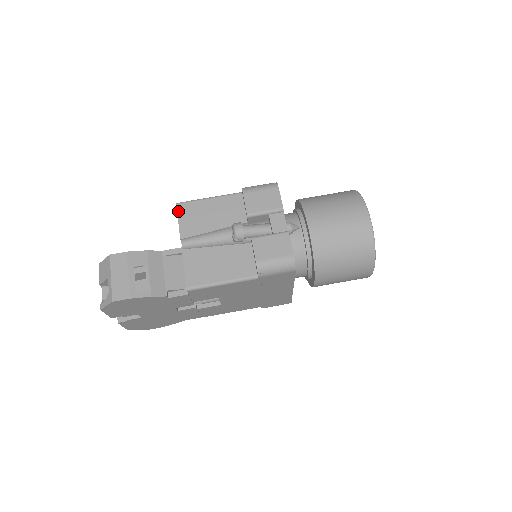
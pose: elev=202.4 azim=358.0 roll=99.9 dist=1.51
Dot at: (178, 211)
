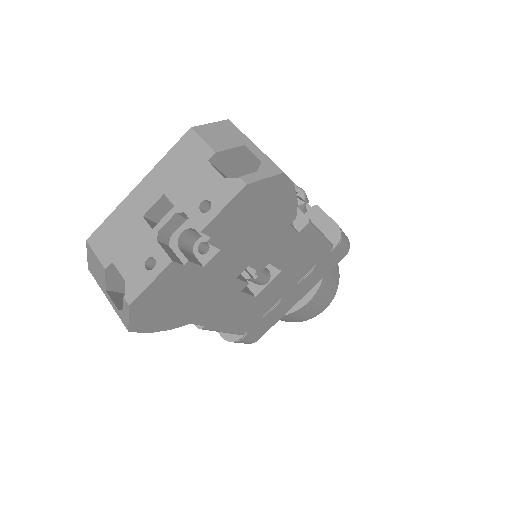
Dot at: occluded
